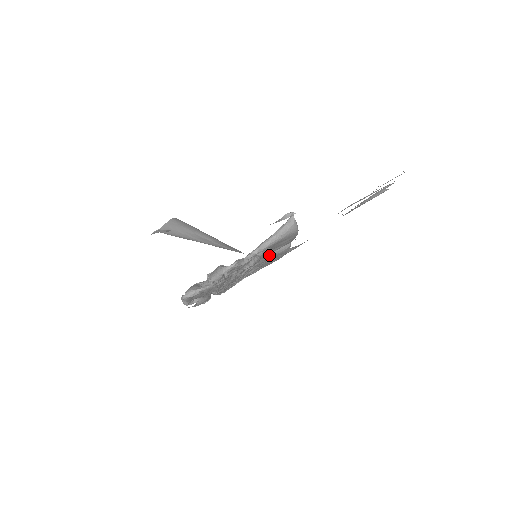
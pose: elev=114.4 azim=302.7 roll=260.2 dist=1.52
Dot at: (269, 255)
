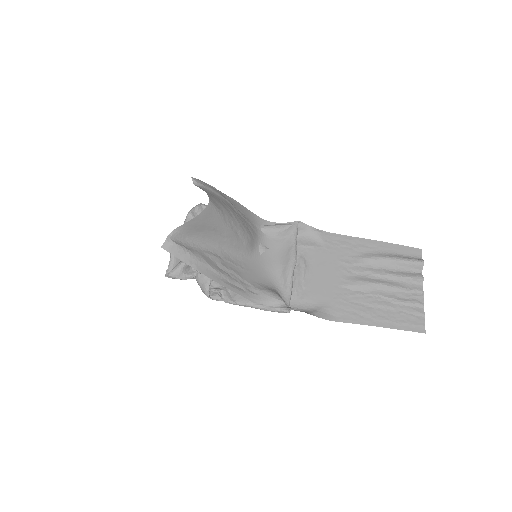
Dot at: (267, 261)
